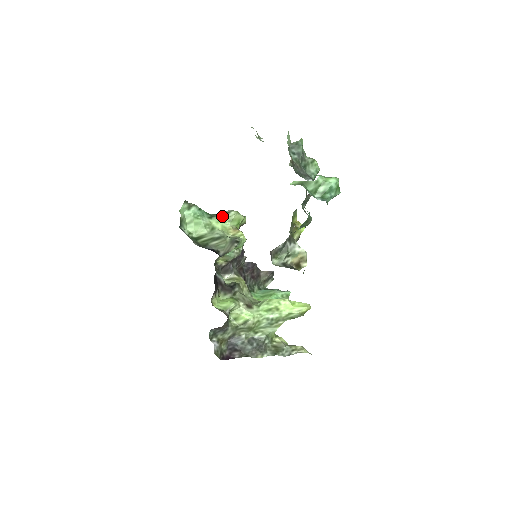
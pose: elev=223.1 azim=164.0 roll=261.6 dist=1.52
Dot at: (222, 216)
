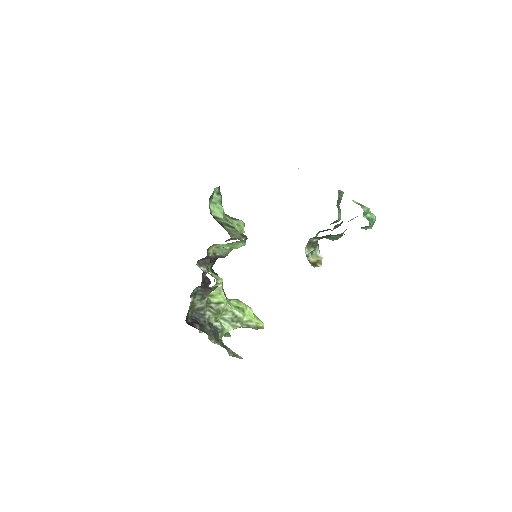
Dot at: (233, 218)
